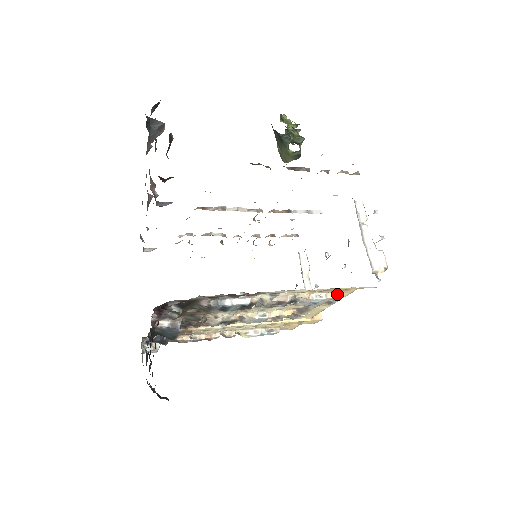
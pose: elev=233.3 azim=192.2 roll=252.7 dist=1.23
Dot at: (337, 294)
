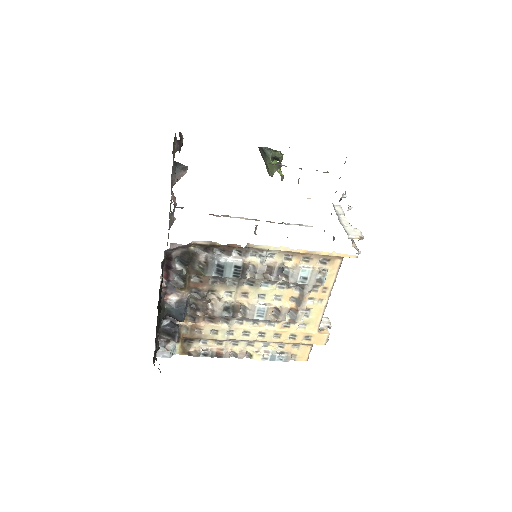
Dot at: (324, 268)
